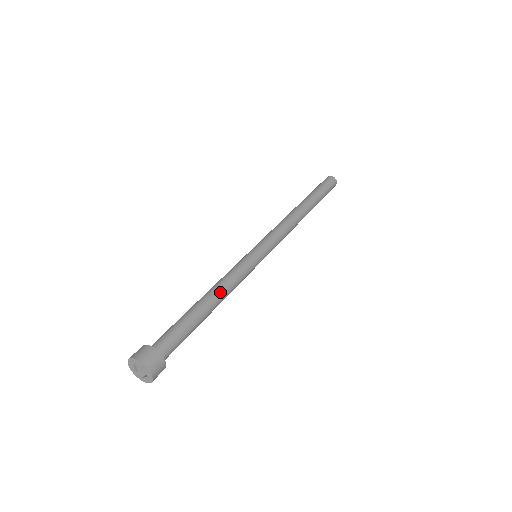
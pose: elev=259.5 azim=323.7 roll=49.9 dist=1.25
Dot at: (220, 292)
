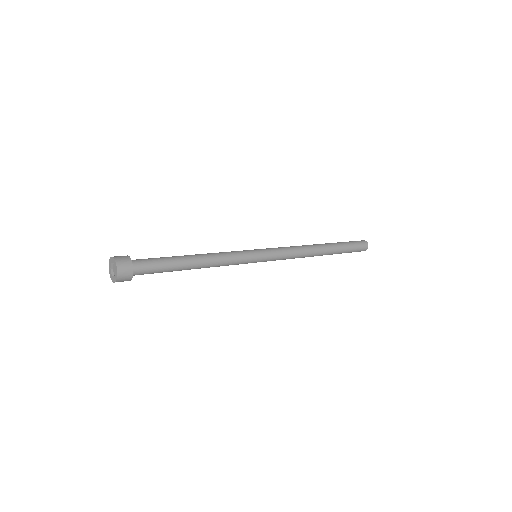
Dot at: (205, 254)
